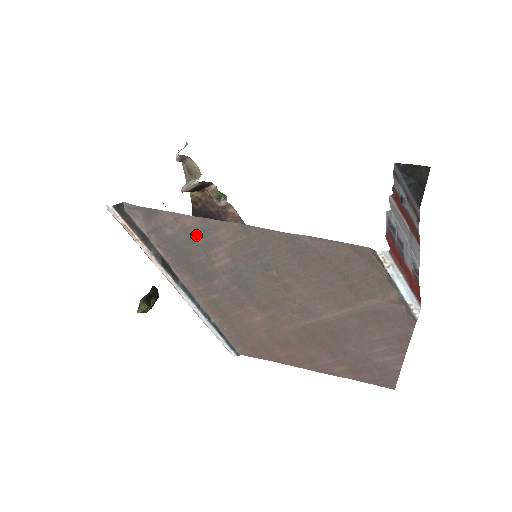
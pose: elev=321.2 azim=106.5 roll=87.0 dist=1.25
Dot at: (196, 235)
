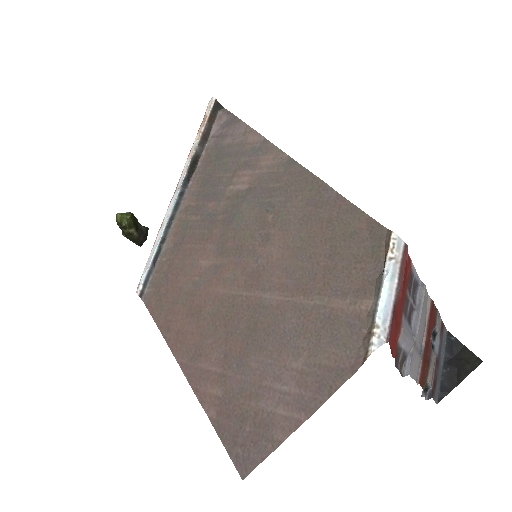
Dot at: (245, 152)
